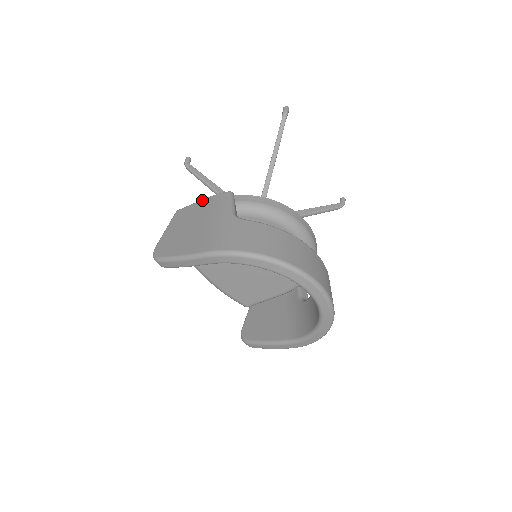
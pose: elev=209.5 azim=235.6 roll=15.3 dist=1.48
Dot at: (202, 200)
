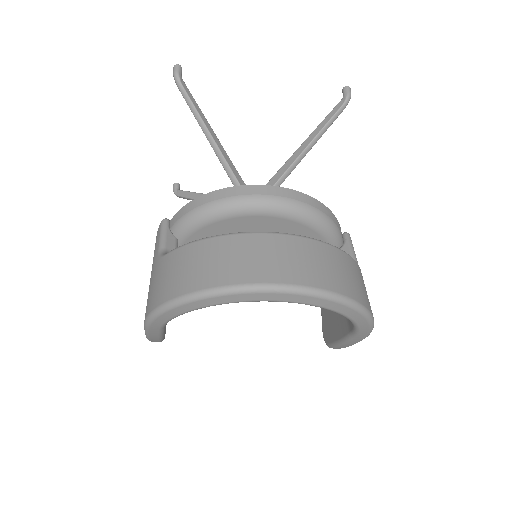
Dot at: occluded
